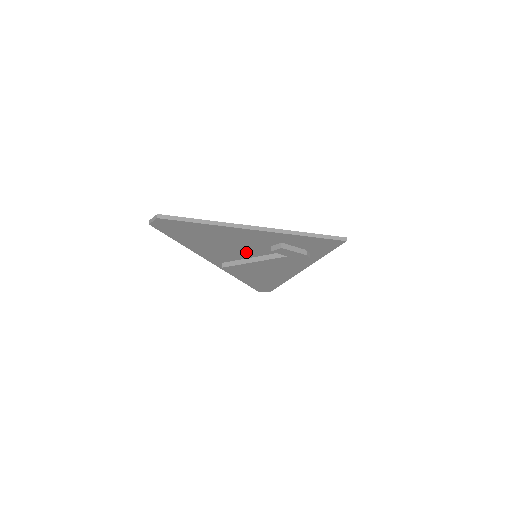
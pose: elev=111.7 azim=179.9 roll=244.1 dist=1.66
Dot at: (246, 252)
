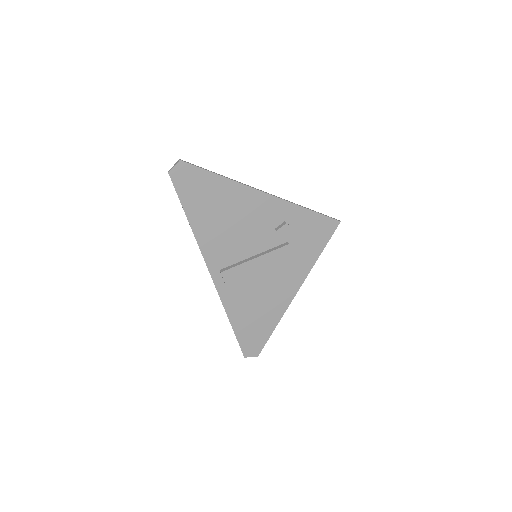
Dot at: (248, 244)
